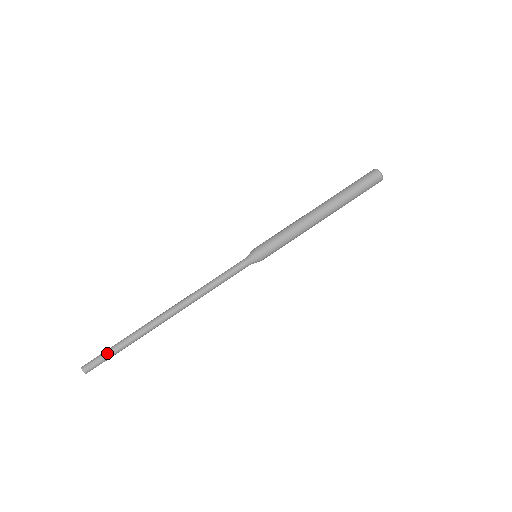
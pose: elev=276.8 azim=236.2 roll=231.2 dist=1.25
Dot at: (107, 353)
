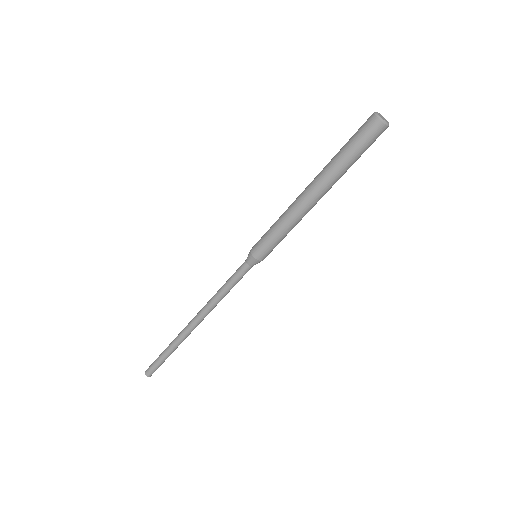
Dot at: (161, 363)
